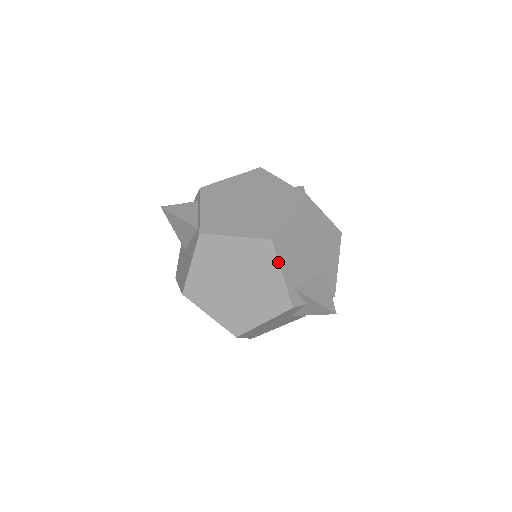
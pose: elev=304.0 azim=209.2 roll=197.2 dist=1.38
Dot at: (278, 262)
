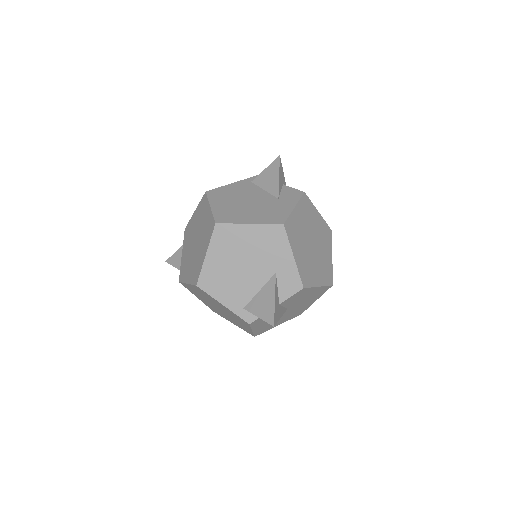
Dot at: (213, 298)
